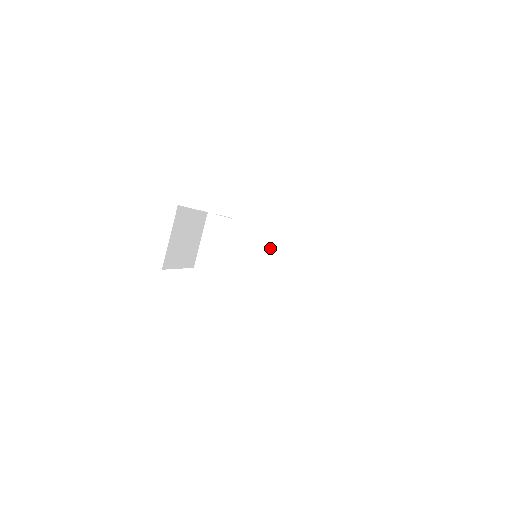
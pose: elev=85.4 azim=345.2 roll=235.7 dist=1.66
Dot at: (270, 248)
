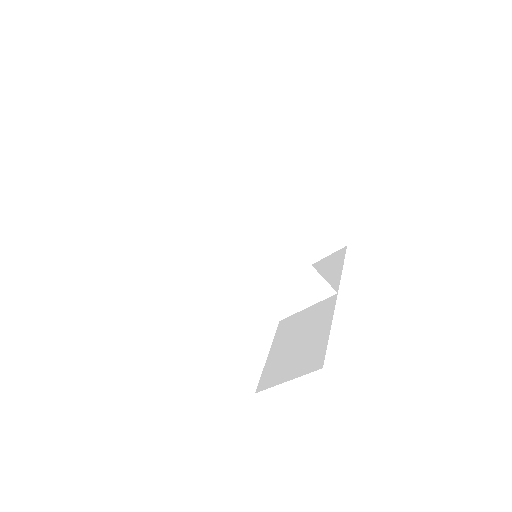
Dot at: (277, 260)
